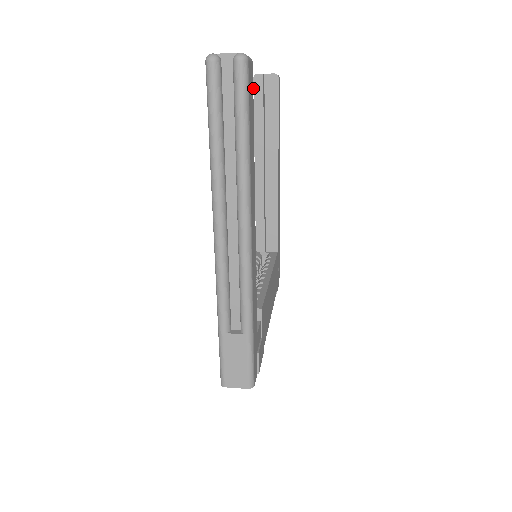
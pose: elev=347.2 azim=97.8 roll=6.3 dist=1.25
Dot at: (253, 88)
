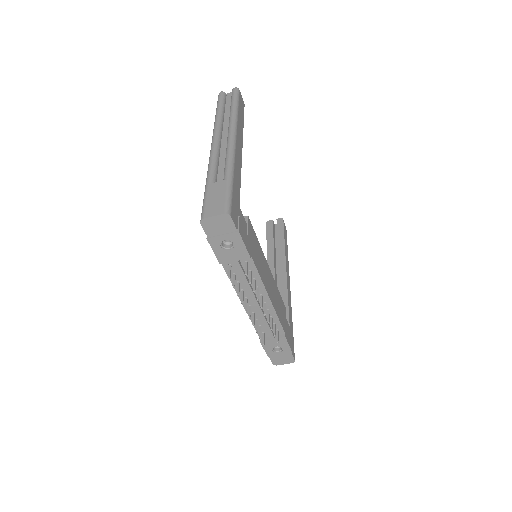
Dot at: (266, 227)
